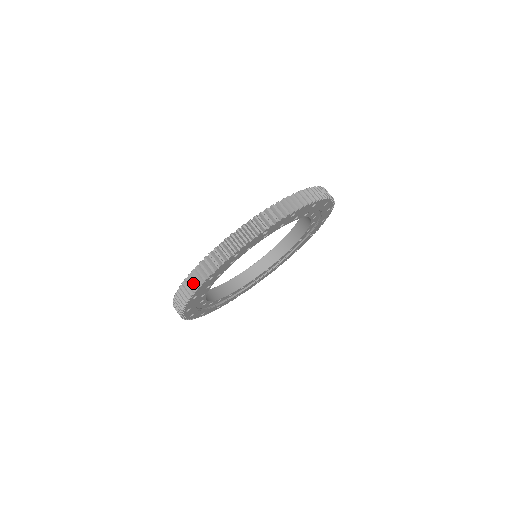
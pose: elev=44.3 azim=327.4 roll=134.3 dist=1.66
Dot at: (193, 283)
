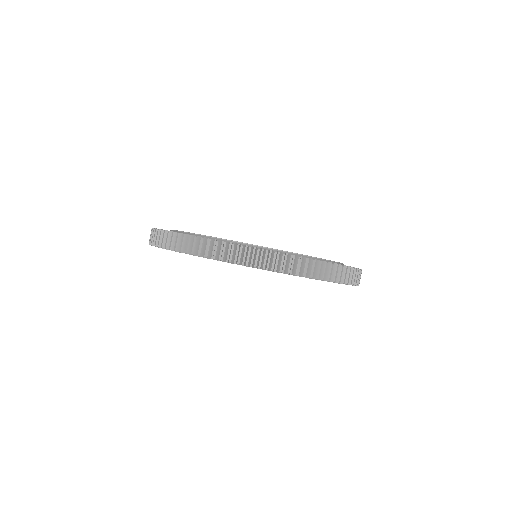
Dot at: (156, 239)
